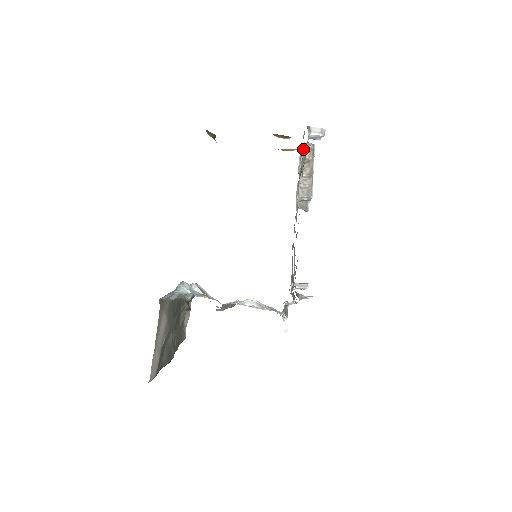
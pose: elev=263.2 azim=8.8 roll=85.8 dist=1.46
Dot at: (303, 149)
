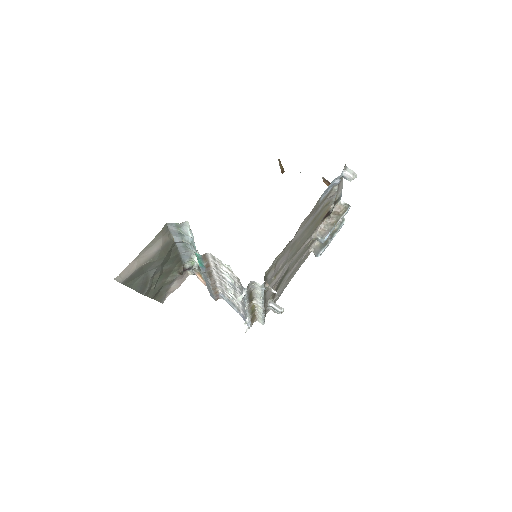
Dot at: (339, 204)
